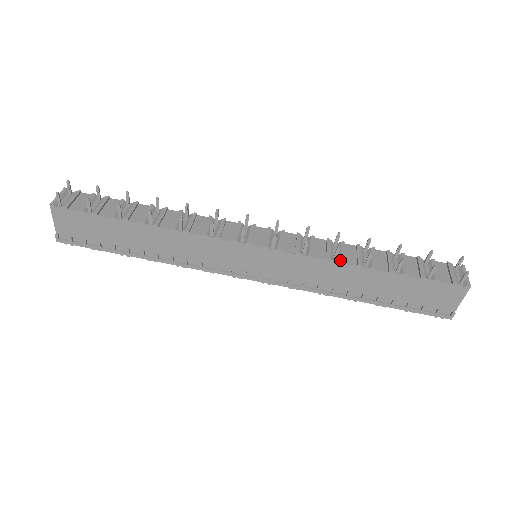
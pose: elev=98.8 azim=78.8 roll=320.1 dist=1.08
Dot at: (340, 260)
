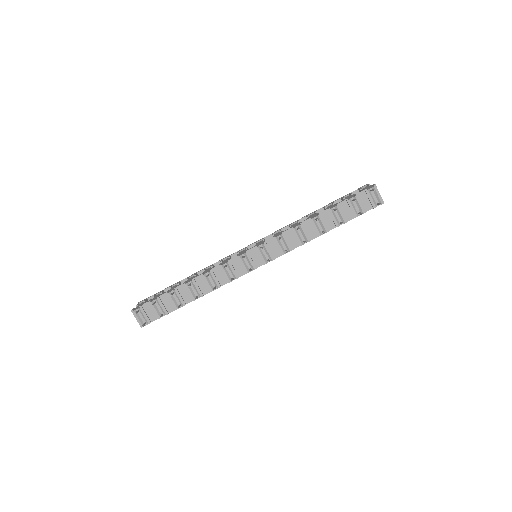
Dot at: occluded
